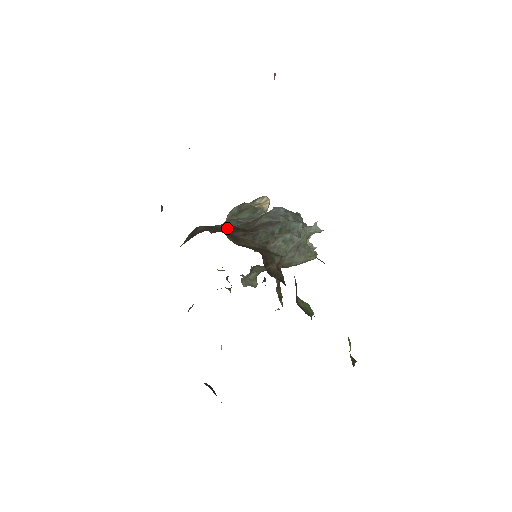
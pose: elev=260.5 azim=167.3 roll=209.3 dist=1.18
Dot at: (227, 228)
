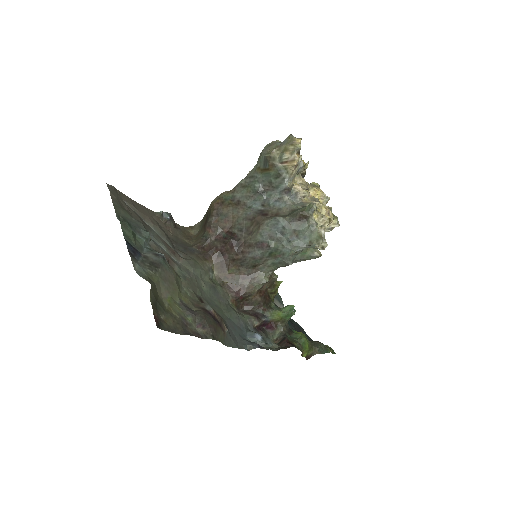
Dot at: (235, 218)
